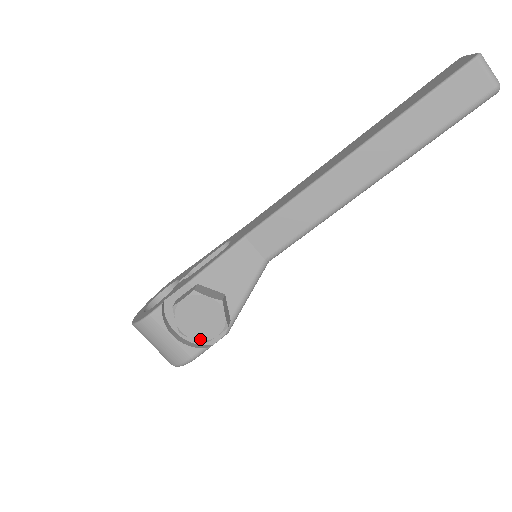
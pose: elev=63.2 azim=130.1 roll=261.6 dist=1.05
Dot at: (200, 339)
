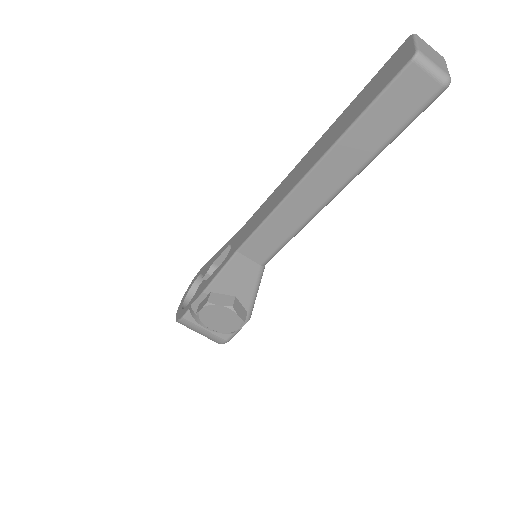
Dot at: (226, 332)
